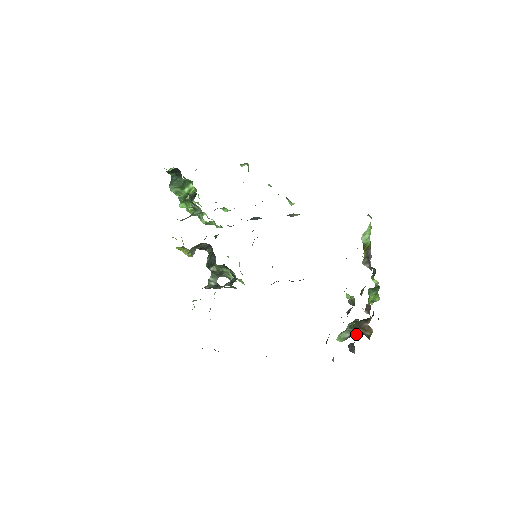
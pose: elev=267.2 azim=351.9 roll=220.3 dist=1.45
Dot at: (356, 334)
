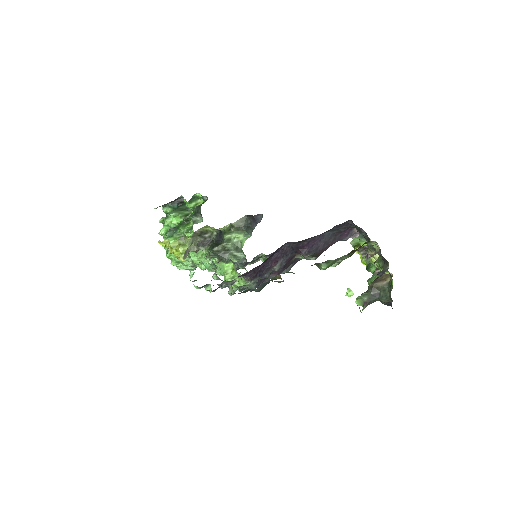
Dot at: (372, 300)
